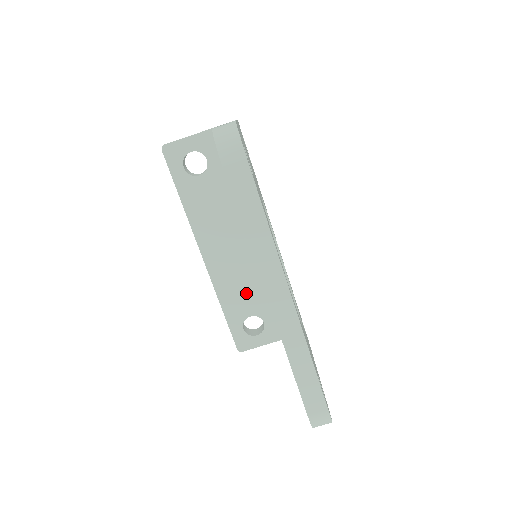
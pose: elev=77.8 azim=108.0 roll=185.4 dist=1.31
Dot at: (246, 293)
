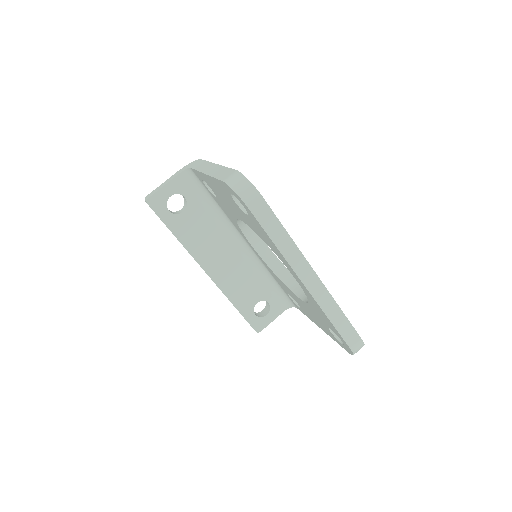
Dot at: (248, 287)
